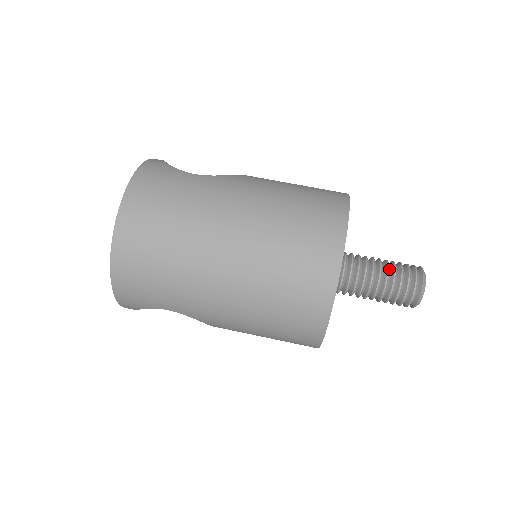
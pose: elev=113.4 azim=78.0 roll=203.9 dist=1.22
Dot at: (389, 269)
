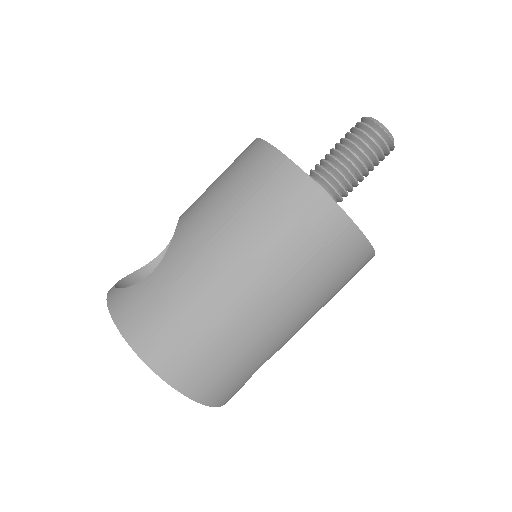
Dot at: (349, 149)
